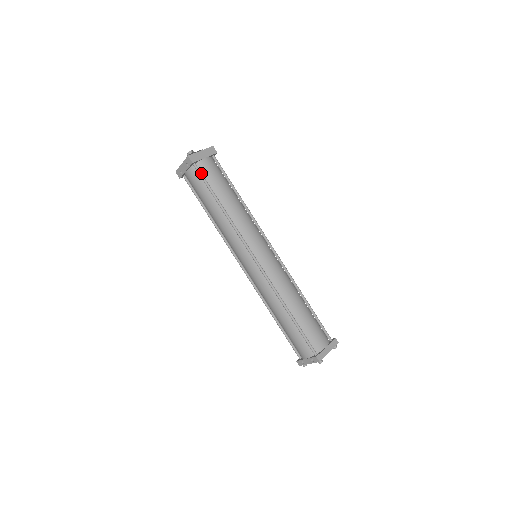
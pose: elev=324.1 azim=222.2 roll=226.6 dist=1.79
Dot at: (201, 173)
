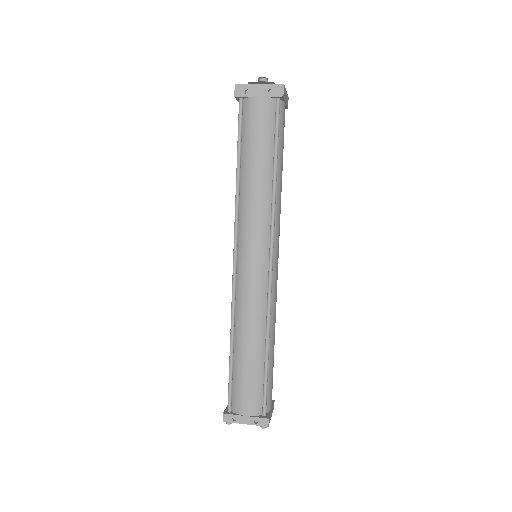
Dot at: (279, 116)
